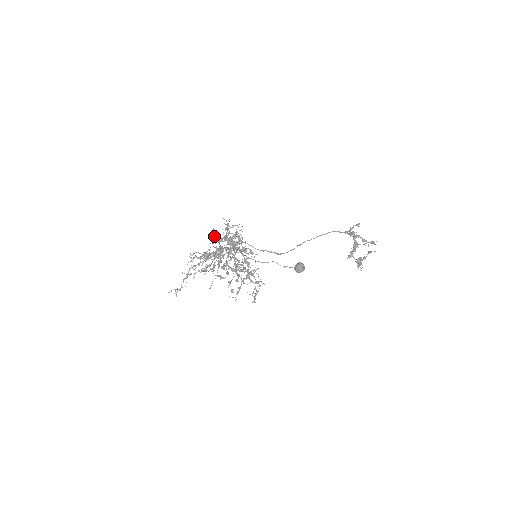
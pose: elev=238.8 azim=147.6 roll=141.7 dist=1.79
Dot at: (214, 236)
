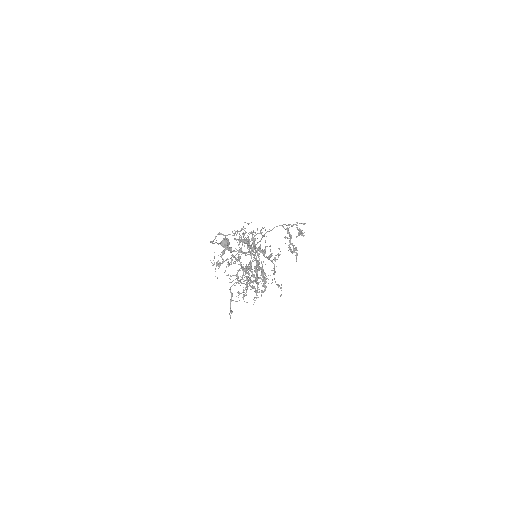
Dot at: (251, 244)
